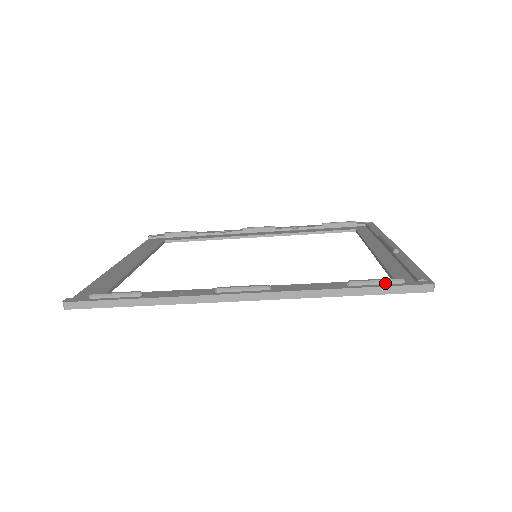
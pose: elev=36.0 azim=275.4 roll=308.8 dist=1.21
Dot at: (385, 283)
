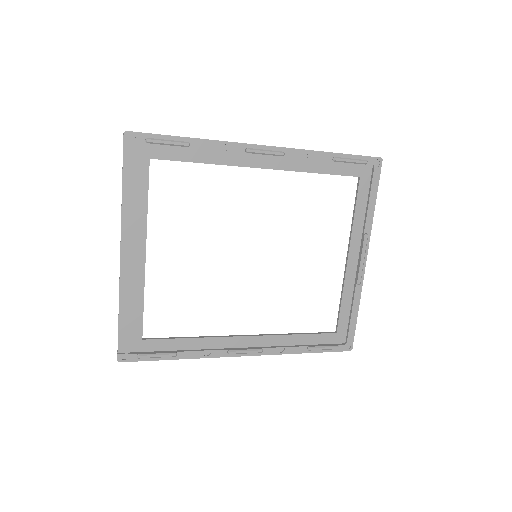
Dot at: (328, 349)
